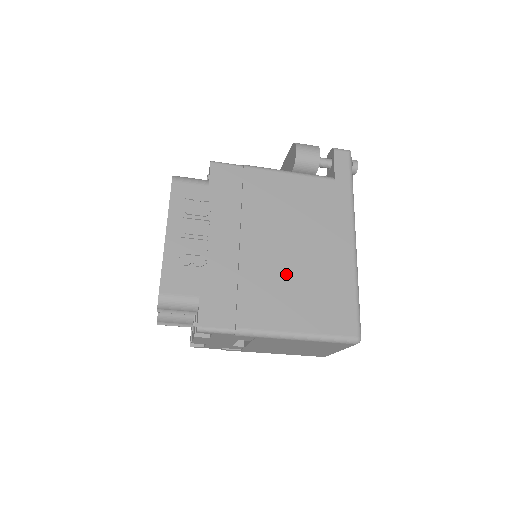
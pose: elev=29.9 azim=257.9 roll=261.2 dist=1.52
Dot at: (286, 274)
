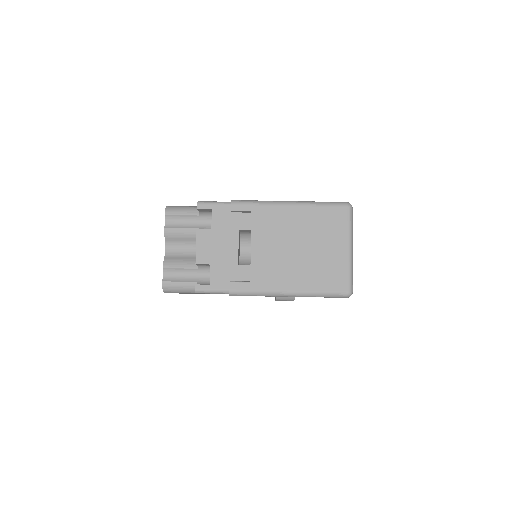
Dot at: occluded
